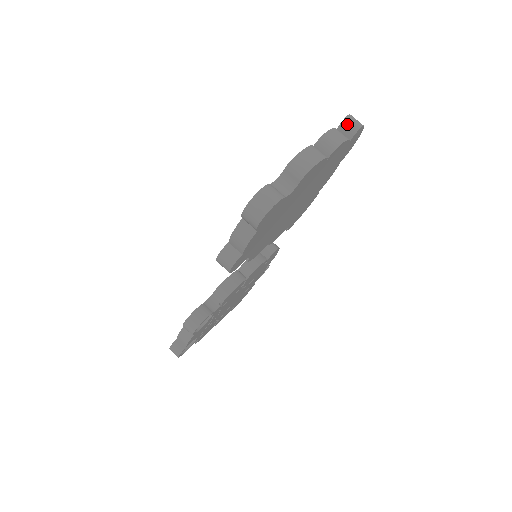
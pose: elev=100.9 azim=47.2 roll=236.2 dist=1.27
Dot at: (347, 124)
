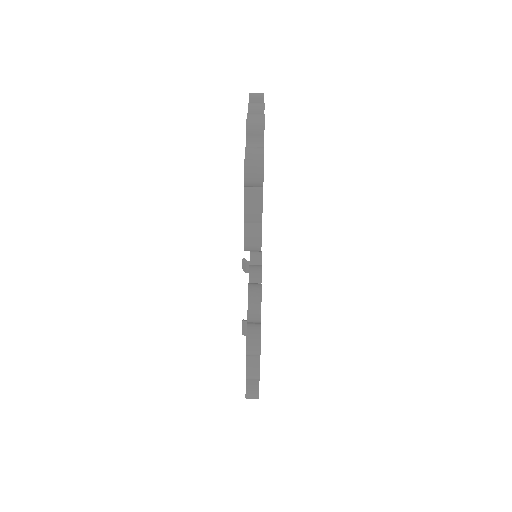
Dot at: (253, 98)
